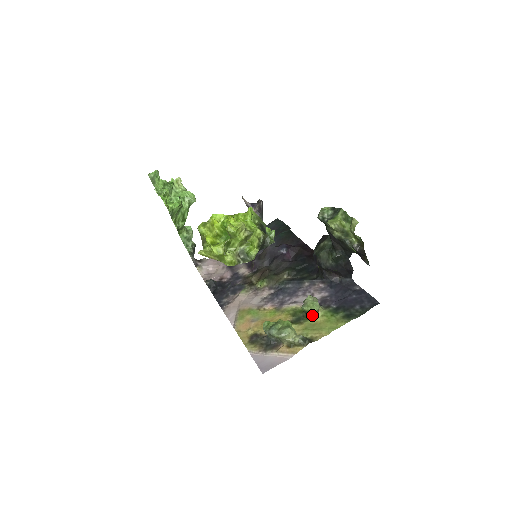
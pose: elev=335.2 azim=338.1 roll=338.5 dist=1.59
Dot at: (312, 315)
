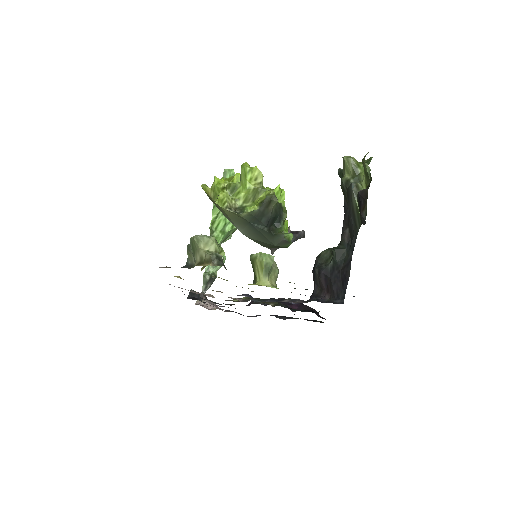
Dot at: (257, 279)
